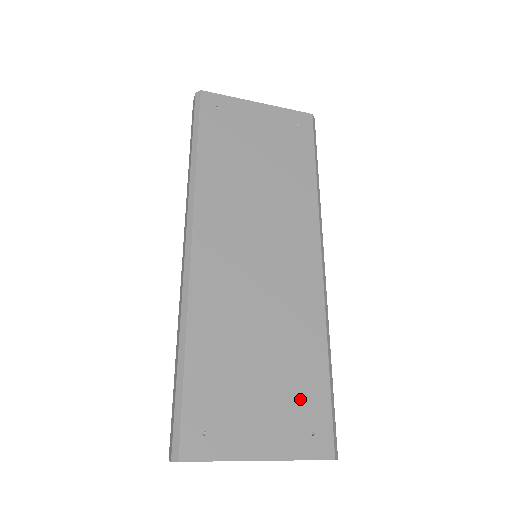
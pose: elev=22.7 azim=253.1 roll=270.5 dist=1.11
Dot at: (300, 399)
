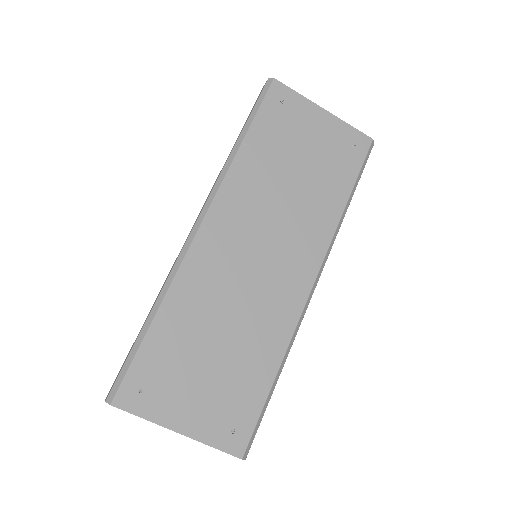
Dot at: (235, 397)
